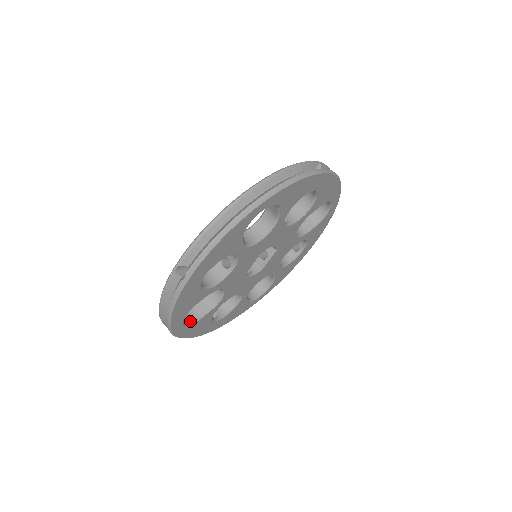
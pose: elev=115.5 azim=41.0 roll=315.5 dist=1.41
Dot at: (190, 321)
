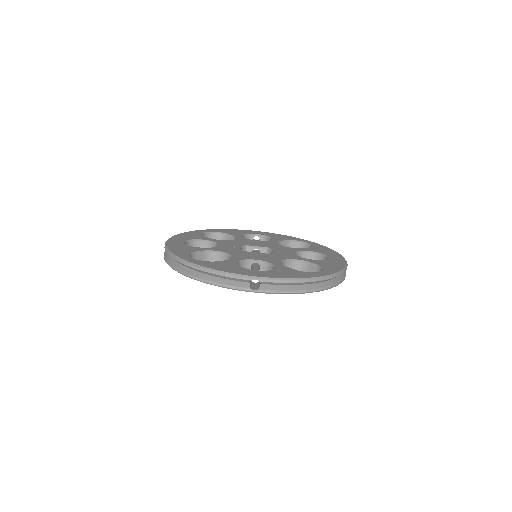
Dot at: occluded
